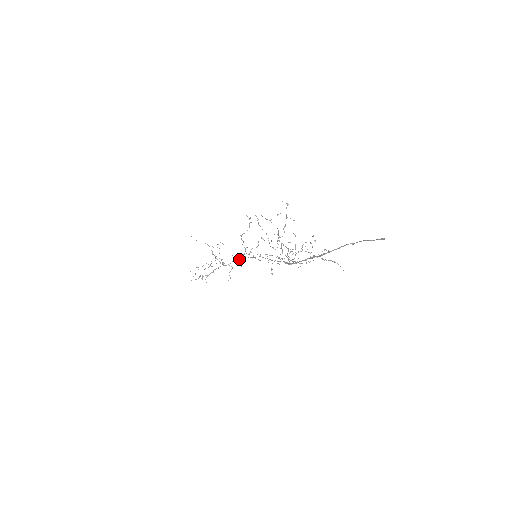
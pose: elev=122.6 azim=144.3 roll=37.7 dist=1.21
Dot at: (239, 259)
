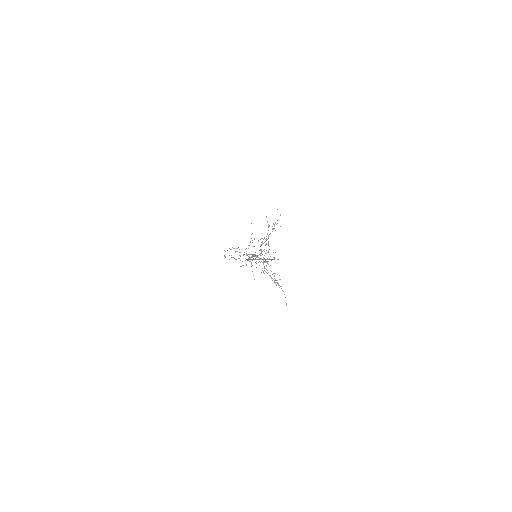
Dot at: occluded
